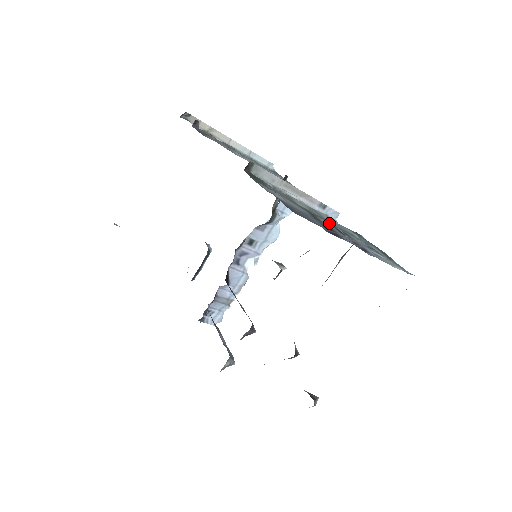
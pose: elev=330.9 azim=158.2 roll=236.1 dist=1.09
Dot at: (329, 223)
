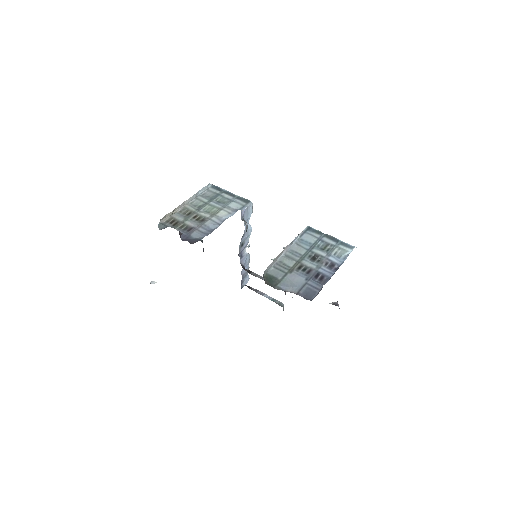
Dot at: (307, 259)
